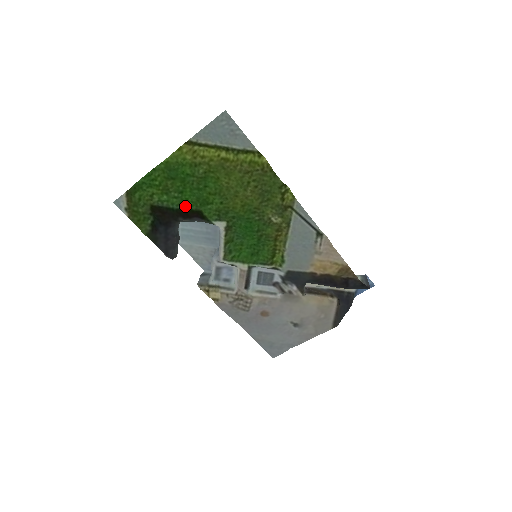
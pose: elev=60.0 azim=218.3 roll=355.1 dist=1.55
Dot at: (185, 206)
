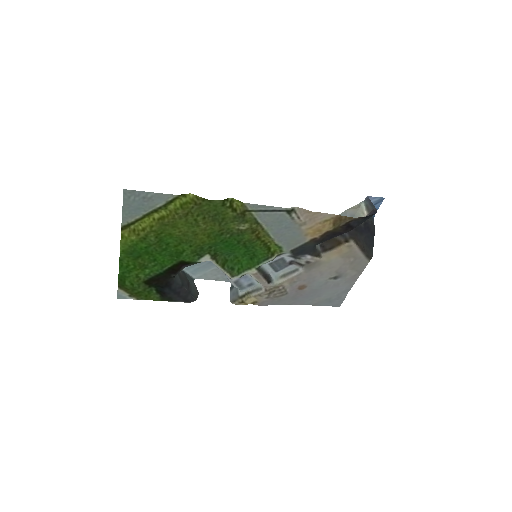
Dot at: (167, 266)
